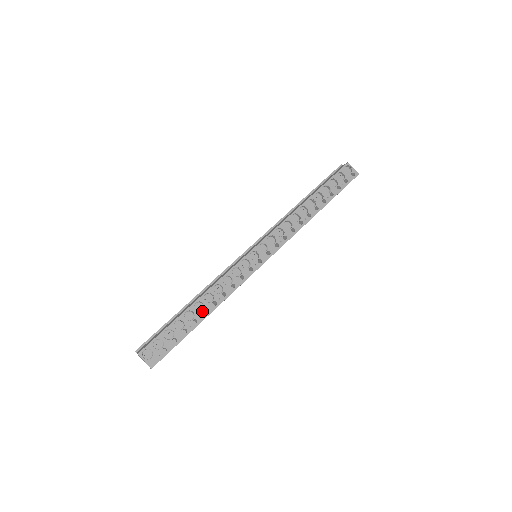
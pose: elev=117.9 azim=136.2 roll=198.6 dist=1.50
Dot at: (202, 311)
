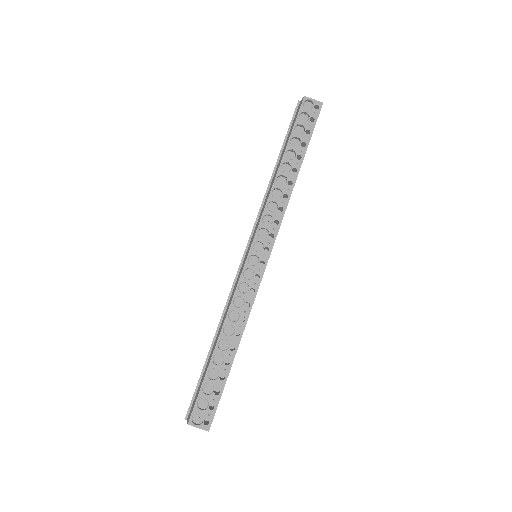
Dot at: (229, 348)
